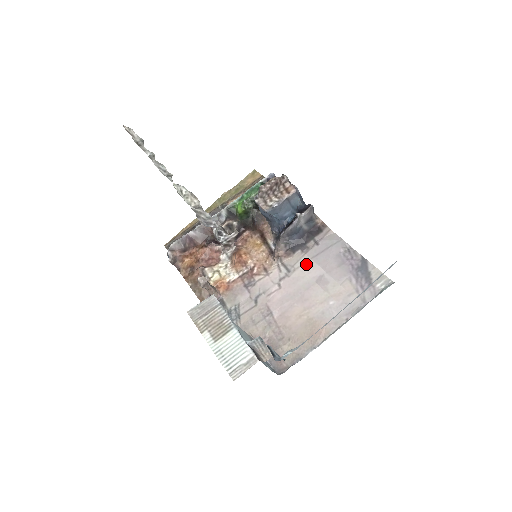
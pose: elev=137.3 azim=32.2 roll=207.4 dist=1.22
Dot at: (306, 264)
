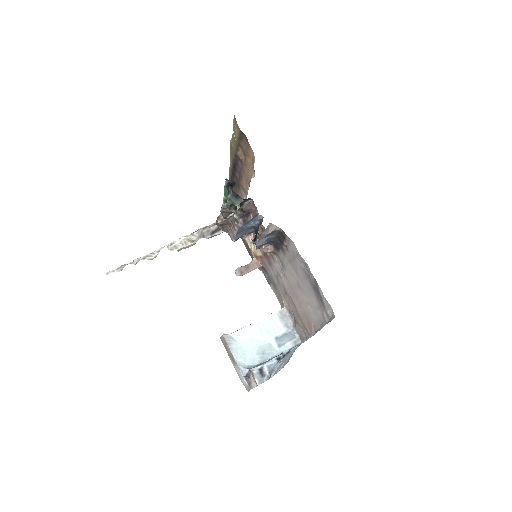
Dot at: (288, 266)
